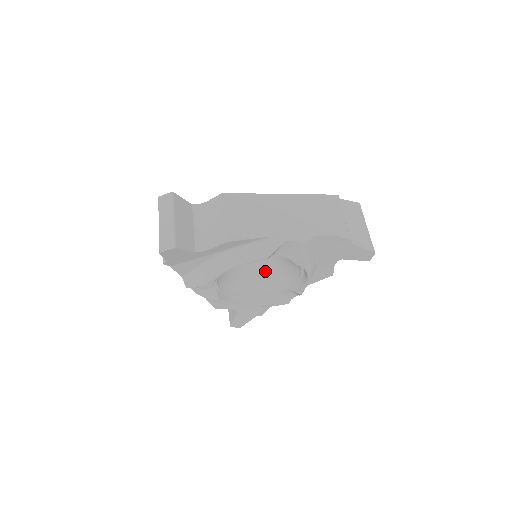
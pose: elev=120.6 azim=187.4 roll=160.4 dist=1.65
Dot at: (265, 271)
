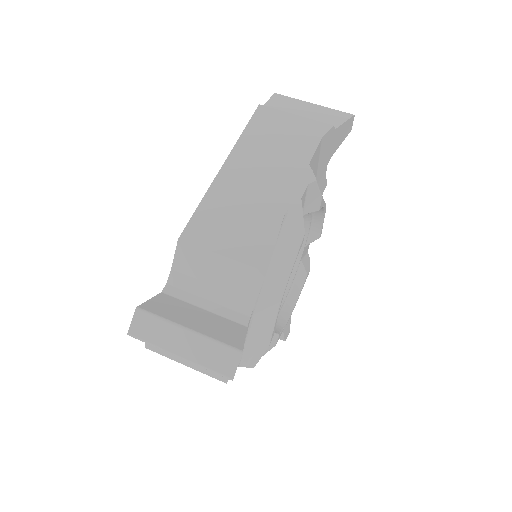
Dot at: occluded
